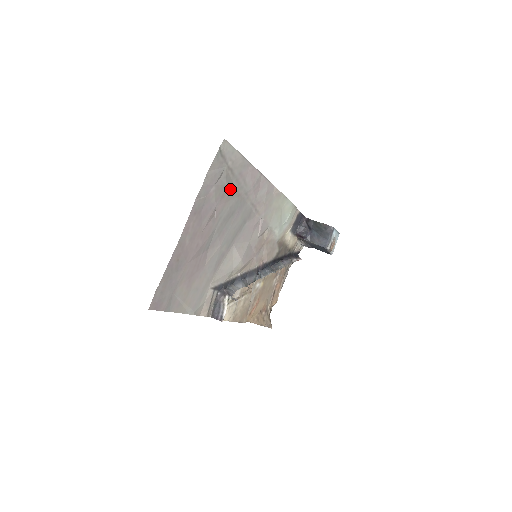
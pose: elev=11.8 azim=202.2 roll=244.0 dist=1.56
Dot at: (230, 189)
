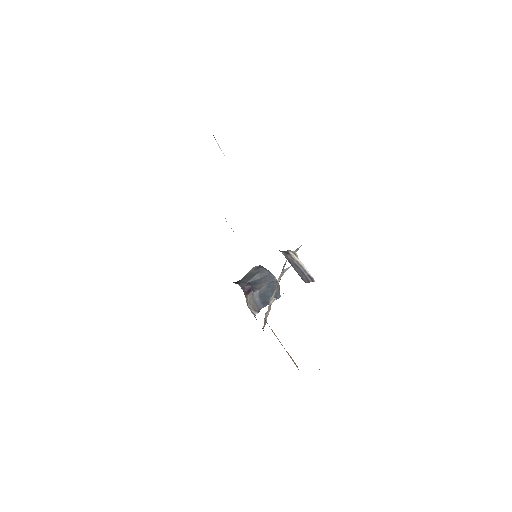
Dot at: occluded
